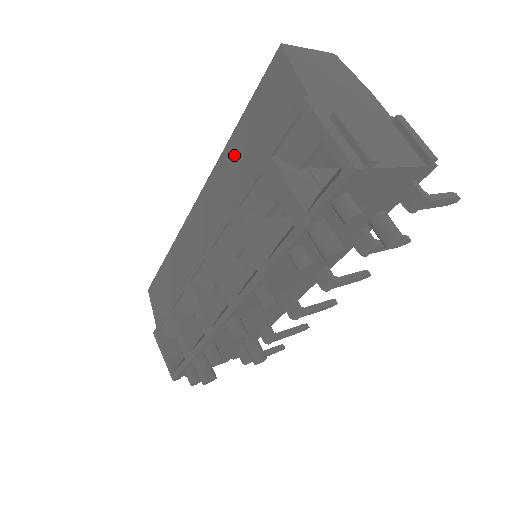
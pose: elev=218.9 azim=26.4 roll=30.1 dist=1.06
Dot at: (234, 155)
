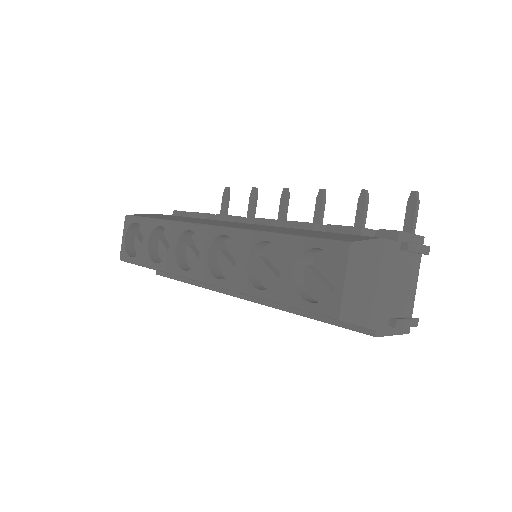
Dot at: occluded
